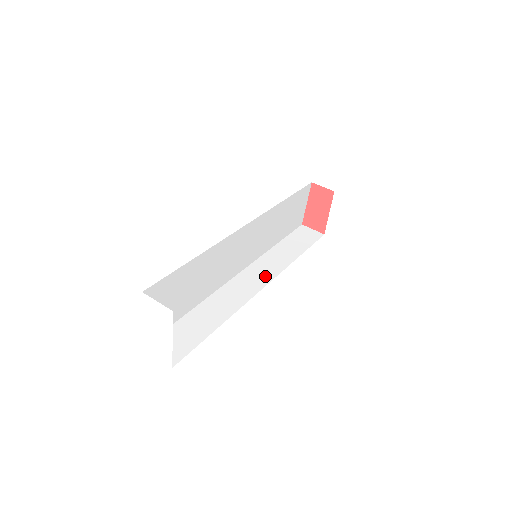
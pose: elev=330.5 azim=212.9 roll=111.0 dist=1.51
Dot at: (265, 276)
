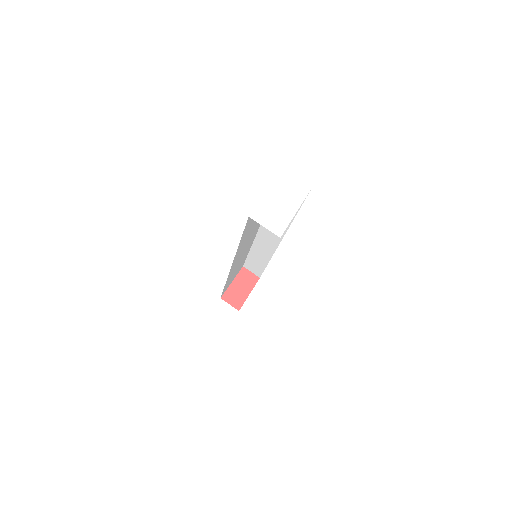
Dot at: occluded
